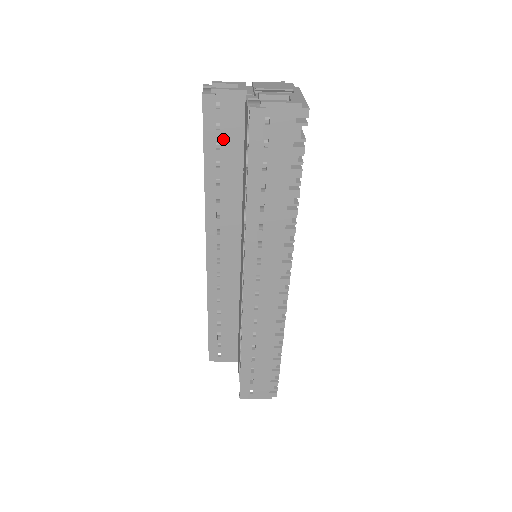
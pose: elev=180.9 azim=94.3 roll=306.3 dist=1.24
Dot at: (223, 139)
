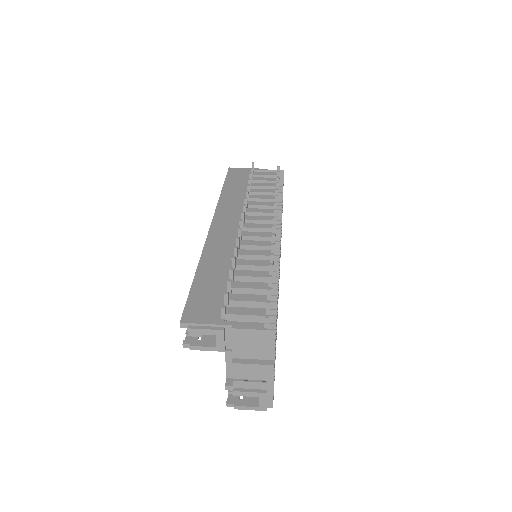
Dot at: occluded
